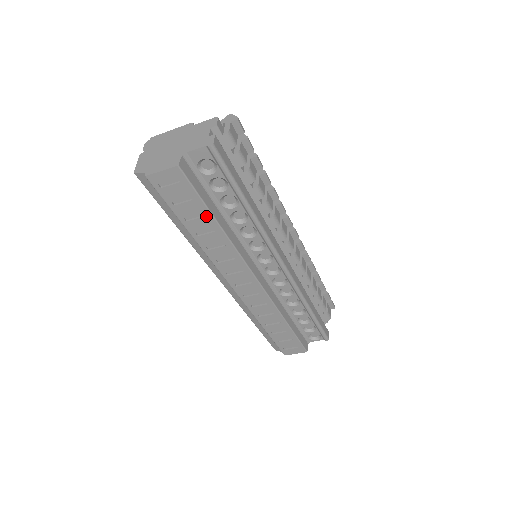
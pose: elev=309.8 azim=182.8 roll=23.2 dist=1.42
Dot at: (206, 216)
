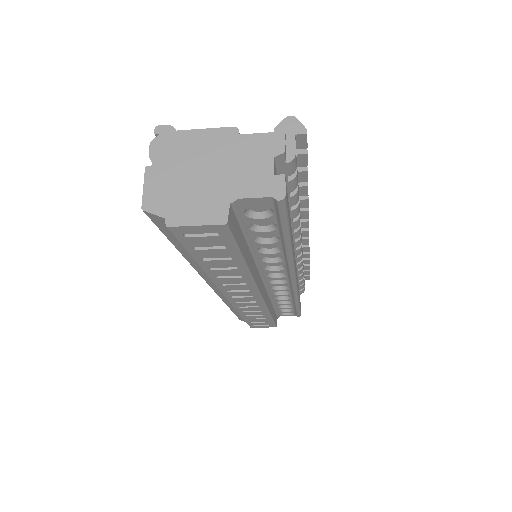
Dot at: (234, 259)
